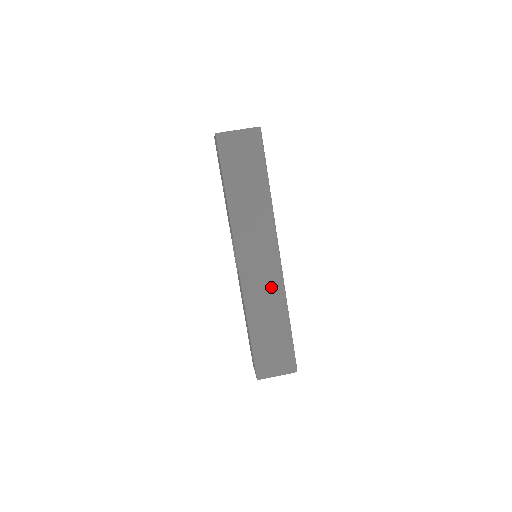
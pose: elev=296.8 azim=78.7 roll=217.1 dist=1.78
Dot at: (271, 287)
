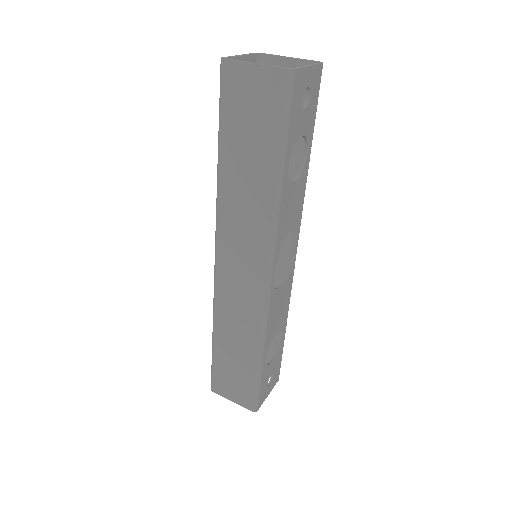
Dot at: (248, 310)
